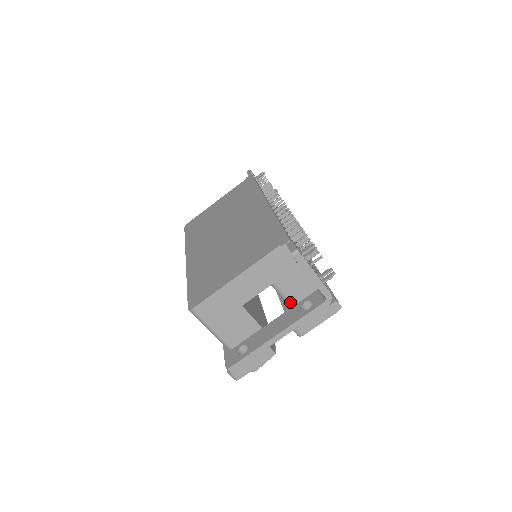
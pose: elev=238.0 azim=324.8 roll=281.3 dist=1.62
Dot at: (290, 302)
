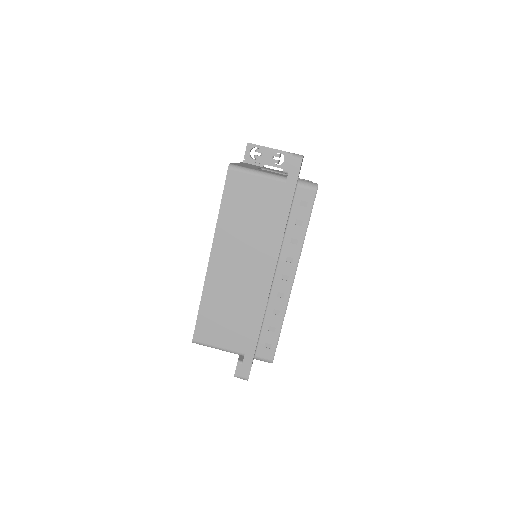
Dot at: (282, 173)
